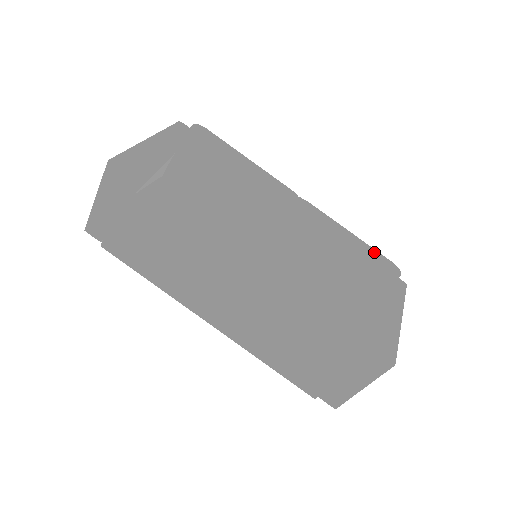
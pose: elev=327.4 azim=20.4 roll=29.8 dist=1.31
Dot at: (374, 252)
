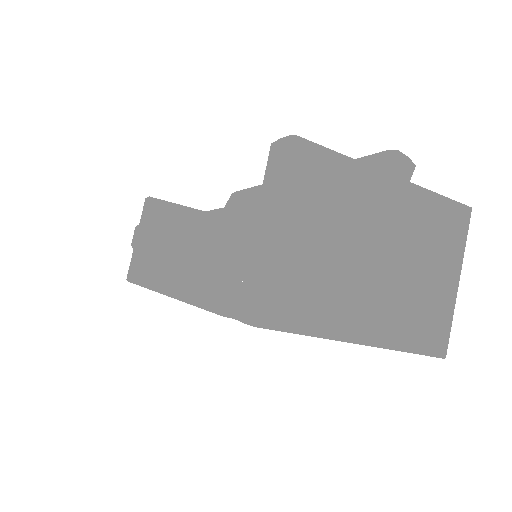
Dot at: occluded
